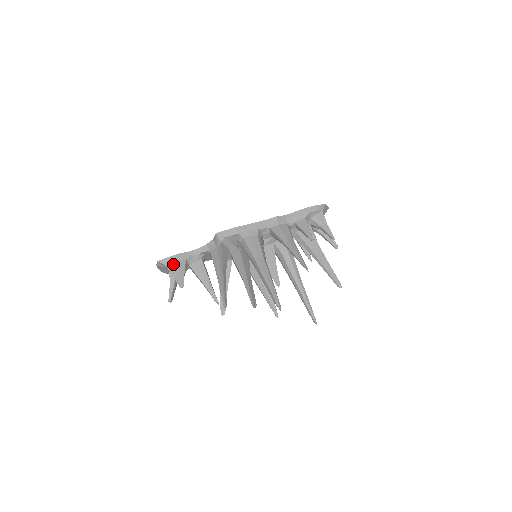
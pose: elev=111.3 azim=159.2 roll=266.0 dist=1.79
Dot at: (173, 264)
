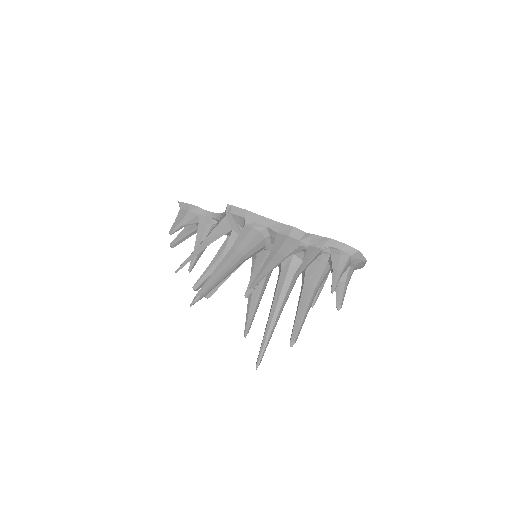
Dot at: (185, 211)
